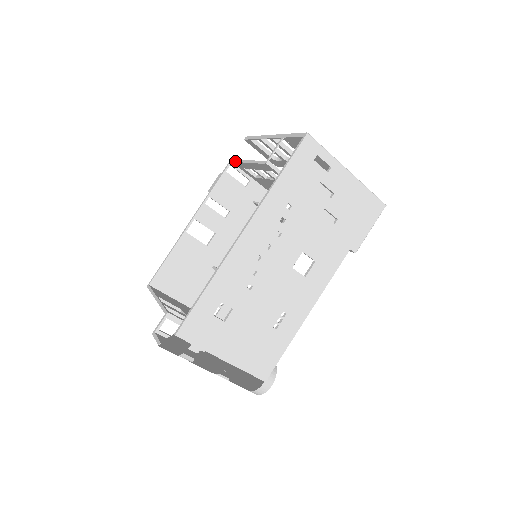
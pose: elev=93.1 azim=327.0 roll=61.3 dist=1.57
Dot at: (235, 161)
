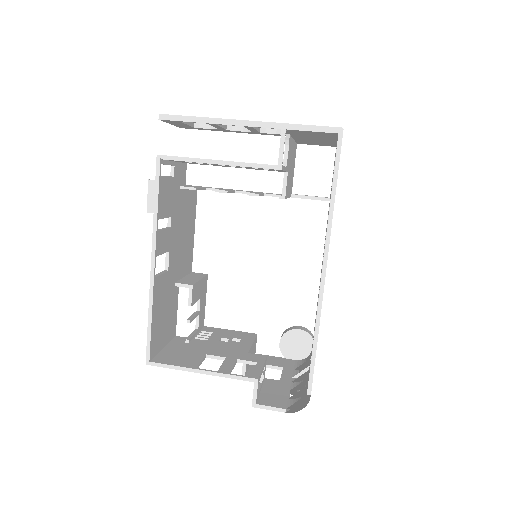
Dot at: (175, 159)
